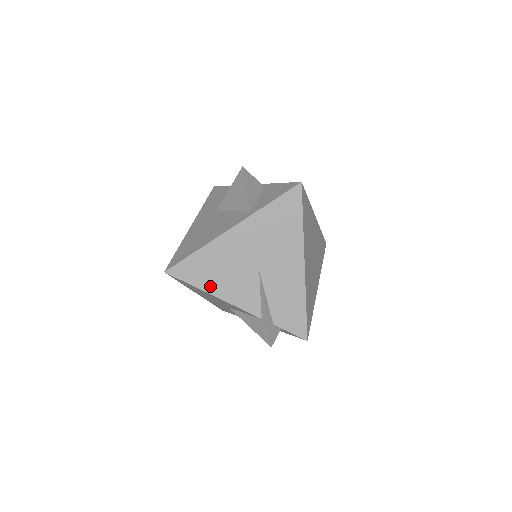
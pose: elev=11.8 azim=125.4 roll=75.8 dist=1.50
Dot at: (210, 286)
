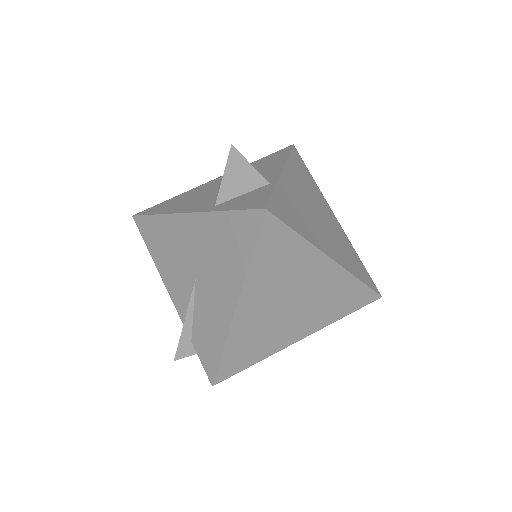
Dot at: (157, 258)
